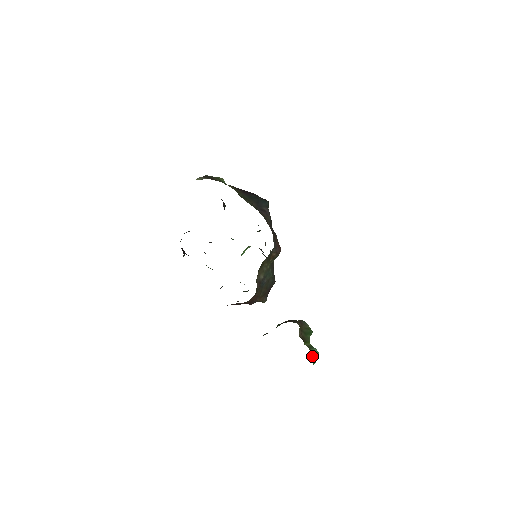
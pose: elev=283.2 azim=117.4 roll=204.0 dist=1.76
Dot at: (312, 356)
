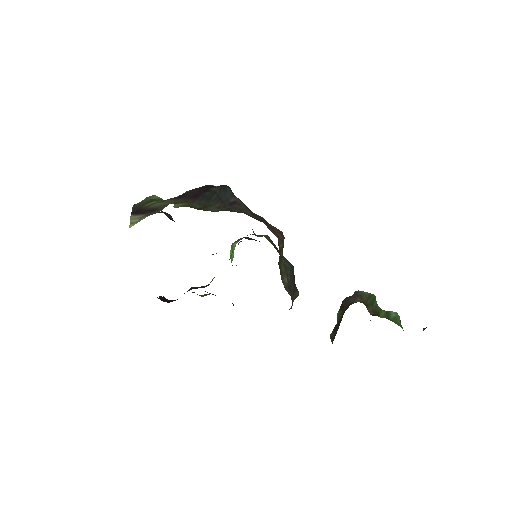
Dot at: (397, 324)
